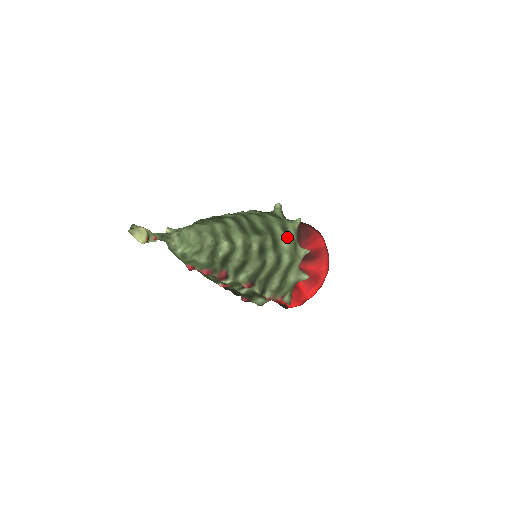
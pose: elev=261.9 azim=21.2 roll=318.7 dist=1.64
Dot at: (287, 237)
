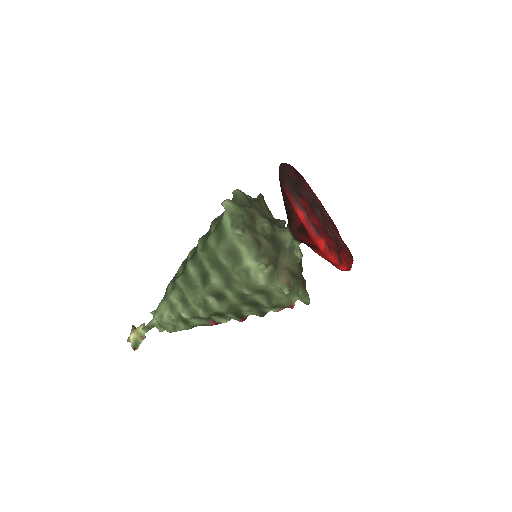
Dot at: (231, 269)
